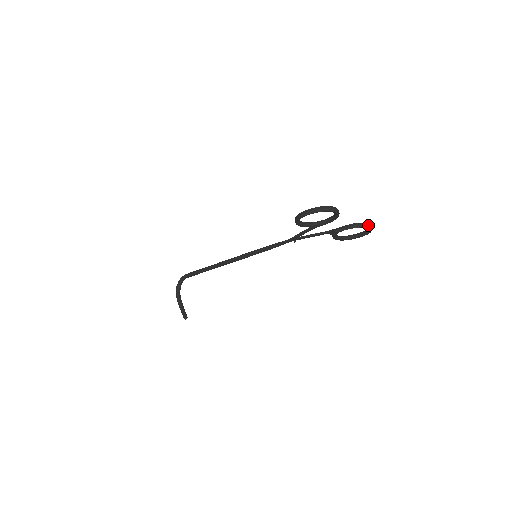
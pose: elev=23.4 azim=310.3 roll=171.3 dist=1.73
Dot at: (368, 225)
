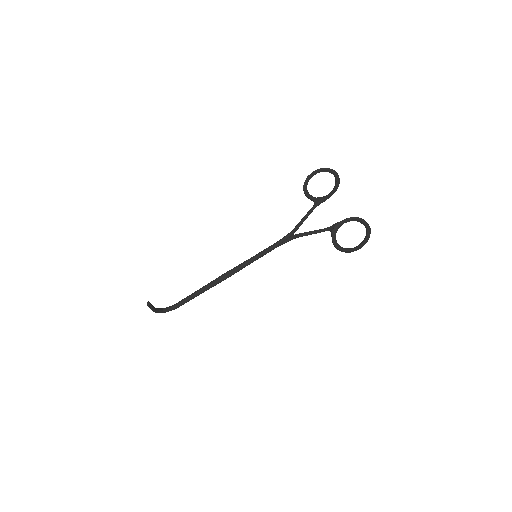
Dot at: occluded
